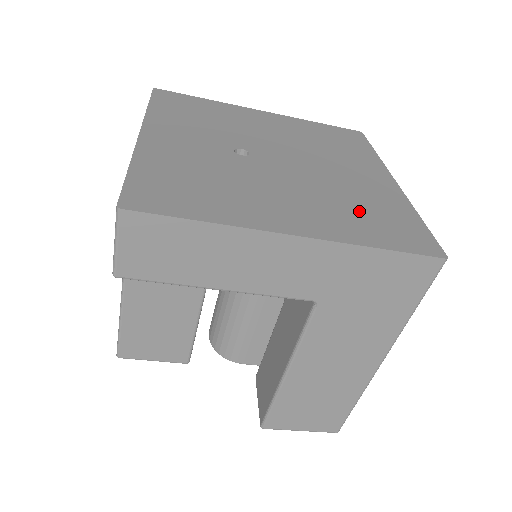
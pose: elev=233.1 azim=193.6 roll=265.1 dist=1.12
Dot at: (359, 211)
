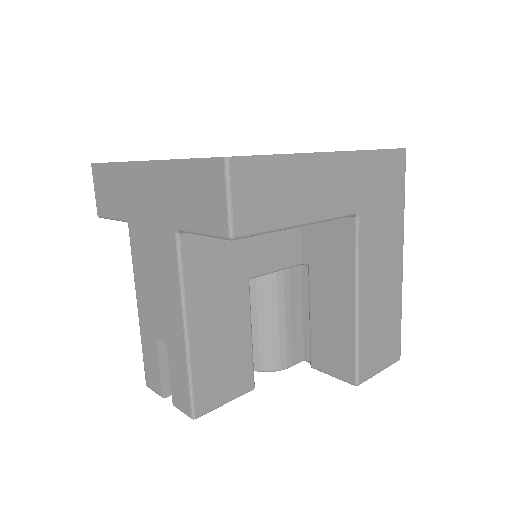
Dot at: occluded
